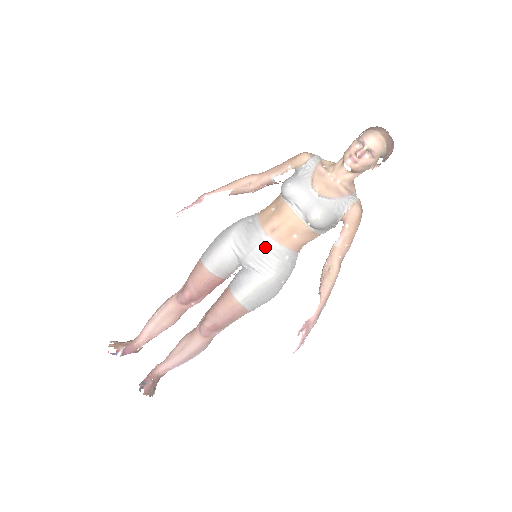
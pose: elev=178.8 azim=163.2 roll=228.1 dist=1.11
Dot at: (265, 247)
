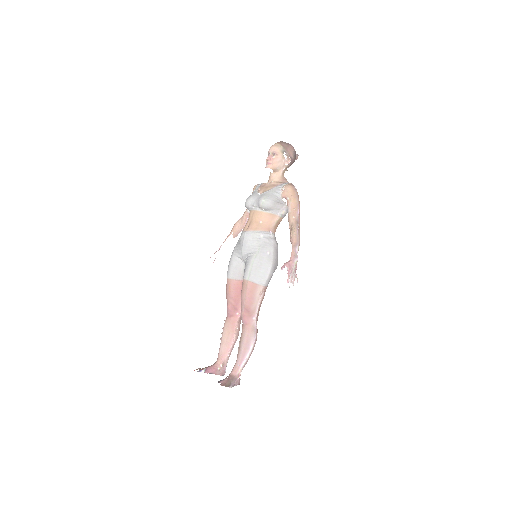
Dot at: (247, 238)
